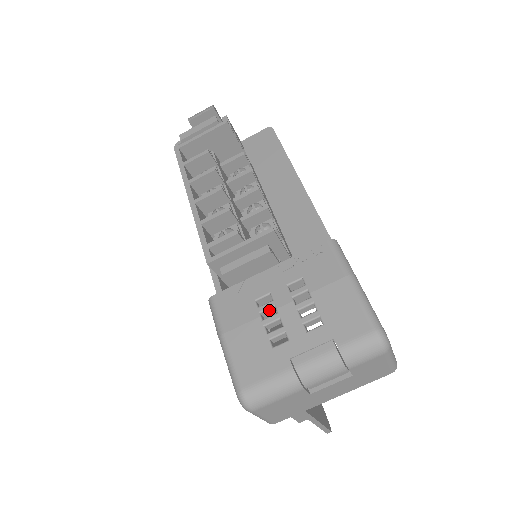
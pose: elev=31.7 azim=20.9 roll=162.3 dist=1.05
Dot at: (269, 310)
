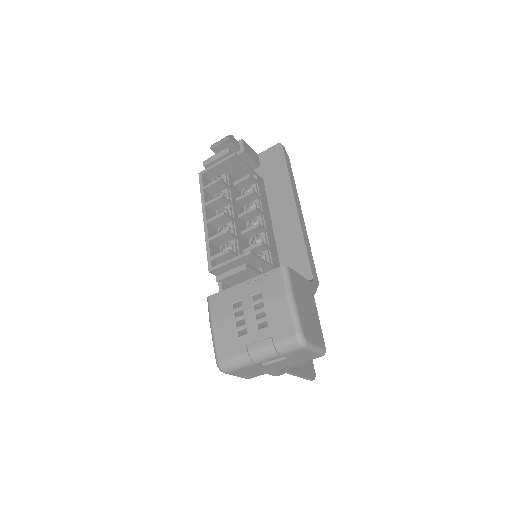
Dot at: (240, 311)
